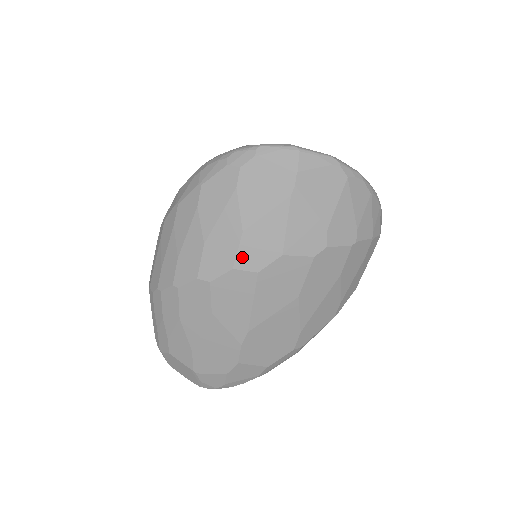
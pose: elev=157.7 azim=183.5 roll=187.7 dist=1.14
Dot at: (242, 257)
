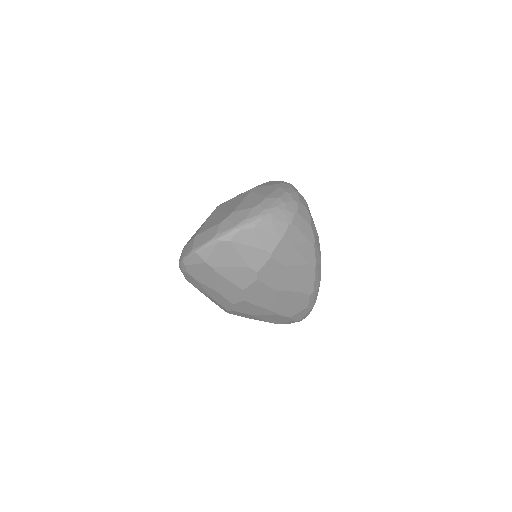
Dot at: (230, 299)
